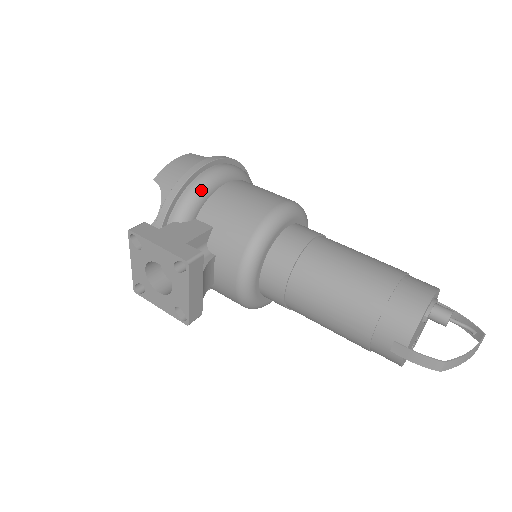
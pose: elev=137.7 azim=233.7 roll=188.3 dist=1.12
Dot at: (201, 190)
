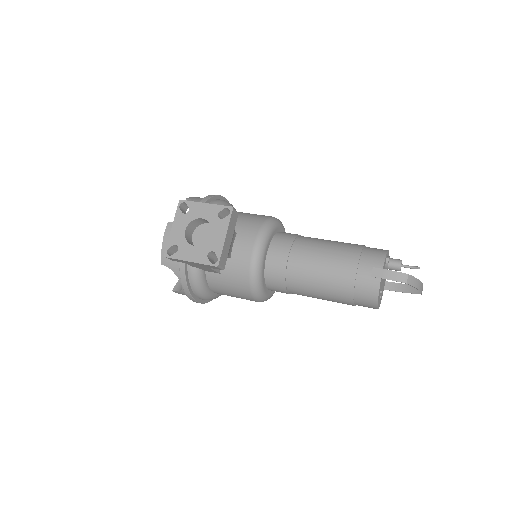
Dot at: (224, 203)
